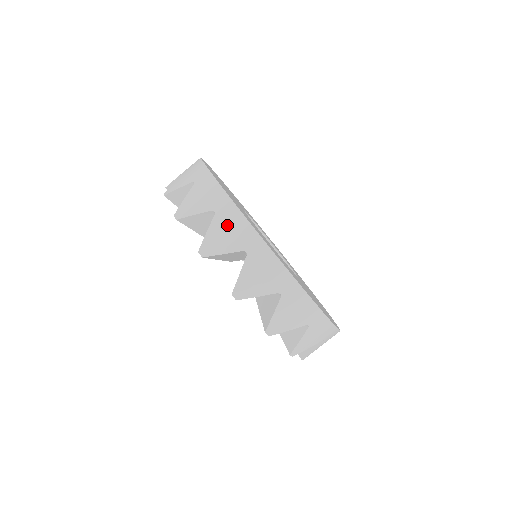
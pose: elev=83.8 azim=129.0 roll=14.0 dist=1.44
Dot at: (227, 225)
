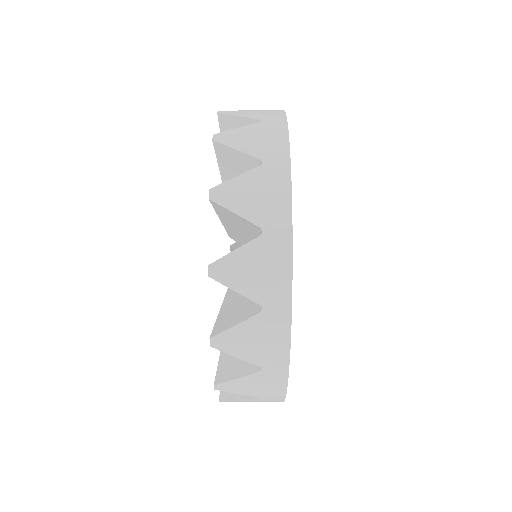
Dot at: (264, 335)
